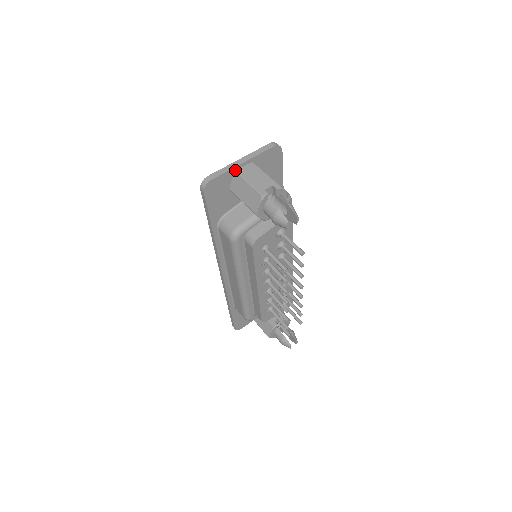
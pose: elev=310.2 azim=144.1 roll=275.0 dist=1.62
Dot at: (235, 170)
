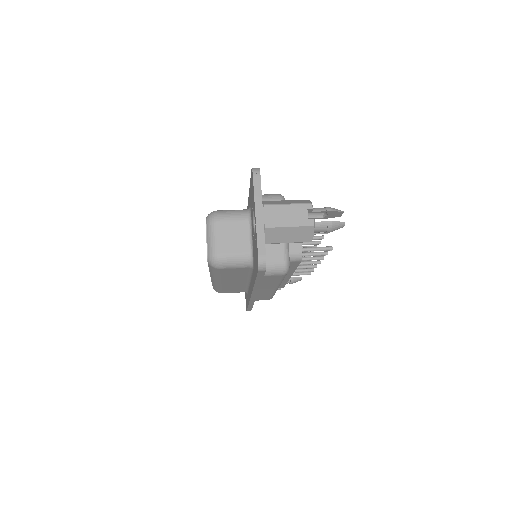
Dot at: (263, 227)
